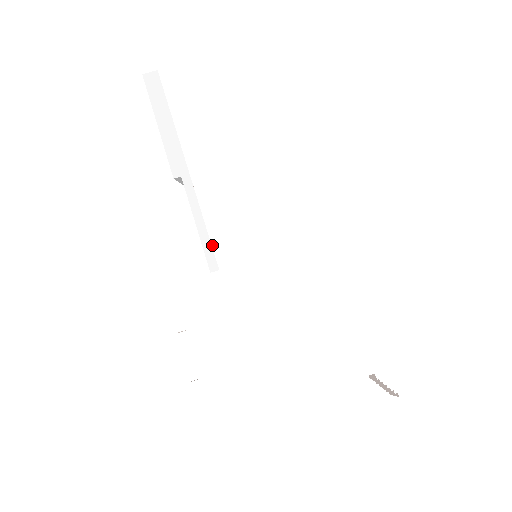
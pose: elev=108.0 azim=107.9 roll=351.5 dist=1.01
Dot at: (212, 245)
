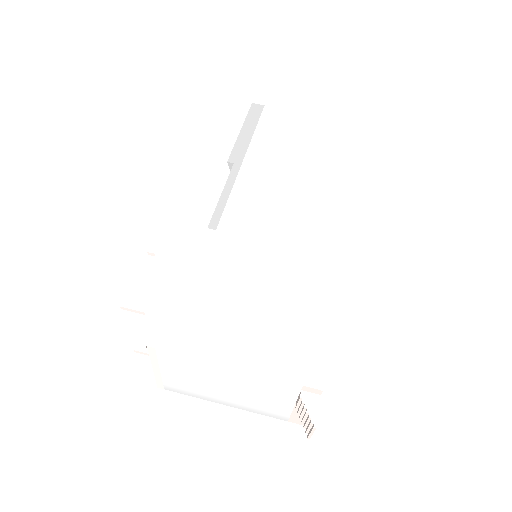
Dot at: (223, 212)
